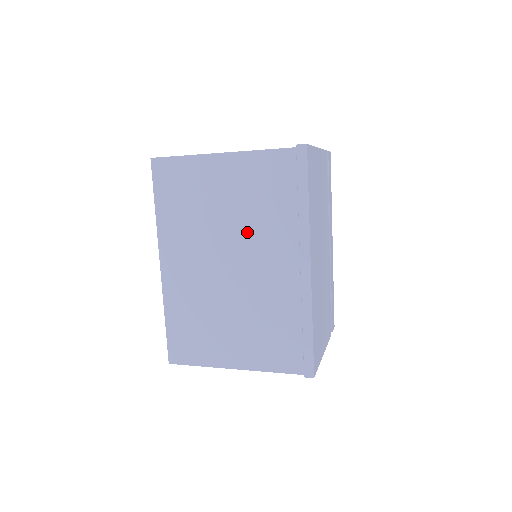
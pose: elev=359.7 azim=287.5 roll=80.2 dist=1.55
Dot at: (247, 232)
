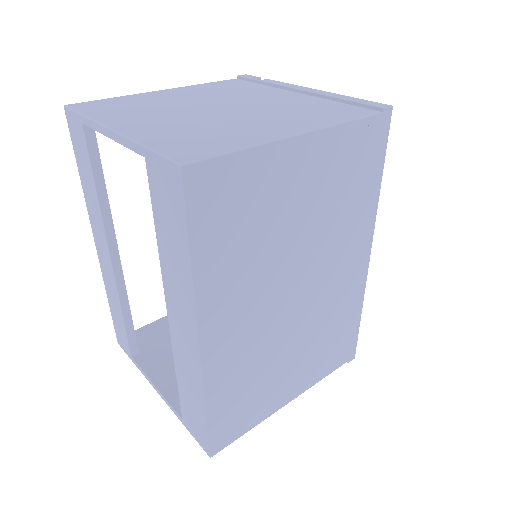
Dot at: (319, 242)
